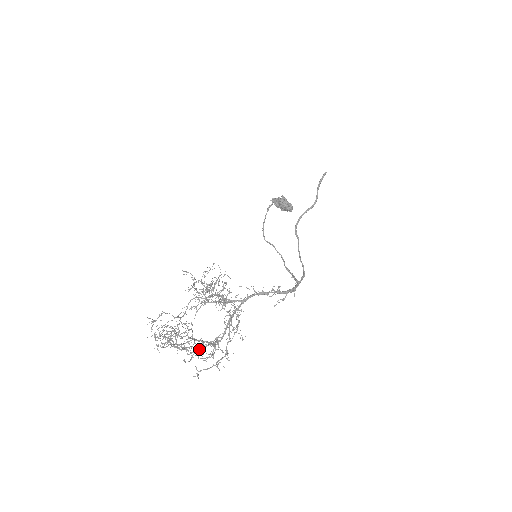
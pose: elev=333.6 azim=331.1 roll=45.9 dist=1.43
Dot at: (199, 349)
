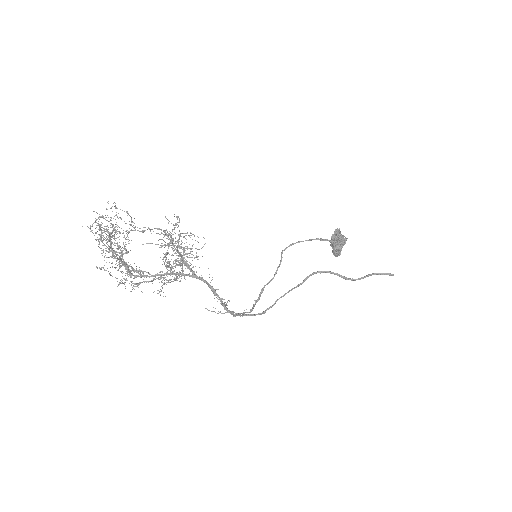
Dot at: occluded
